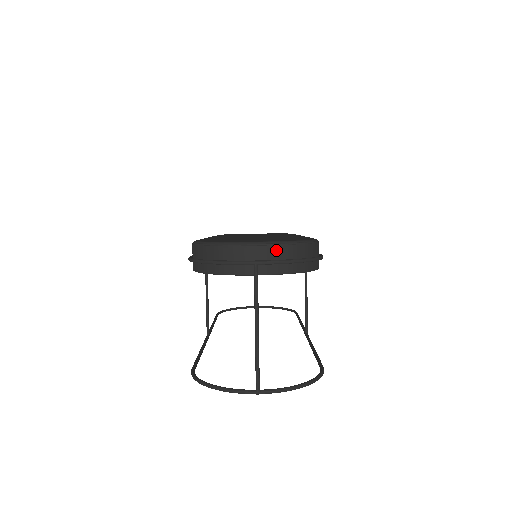
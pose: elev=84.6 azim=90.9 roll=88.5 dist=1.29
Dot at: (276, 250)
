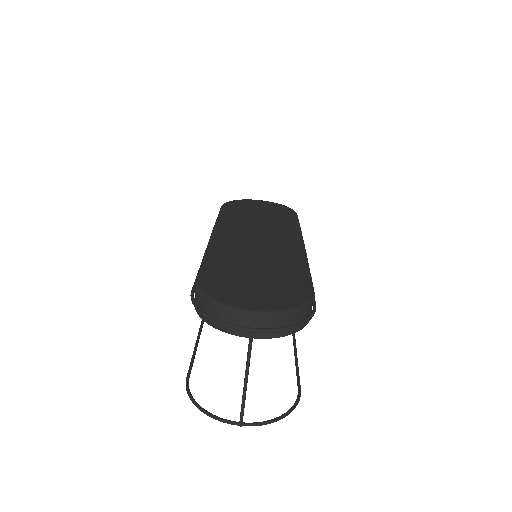
Dot at: (272, 319)
